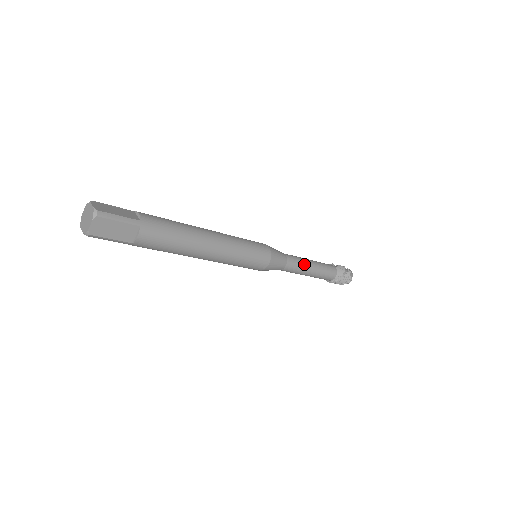
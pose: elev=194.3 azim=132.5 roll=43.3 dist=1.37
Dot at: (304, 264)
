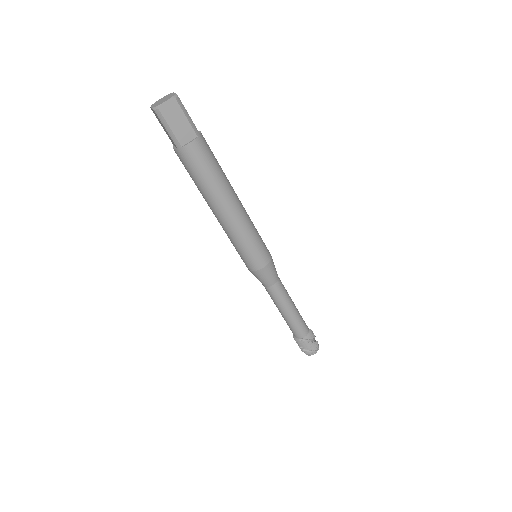
Dot at: (288, 298)
